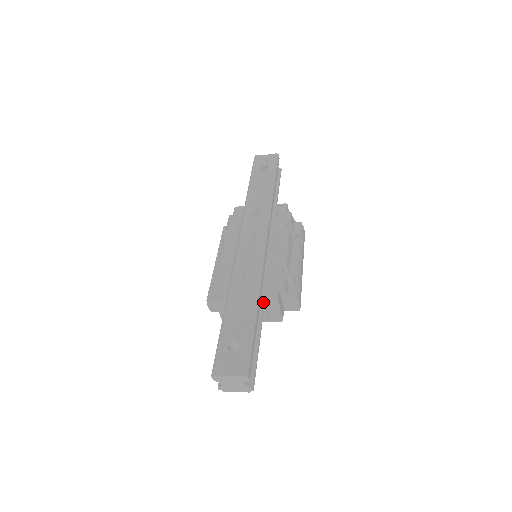
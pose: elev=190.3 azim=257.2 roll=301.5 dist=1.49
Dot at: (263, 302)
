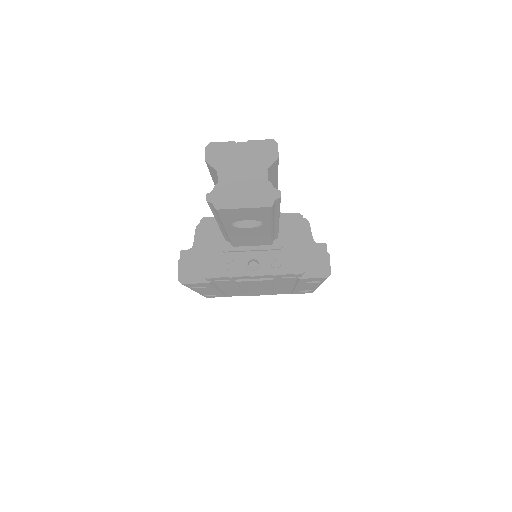
Dot at: (280, 213)
